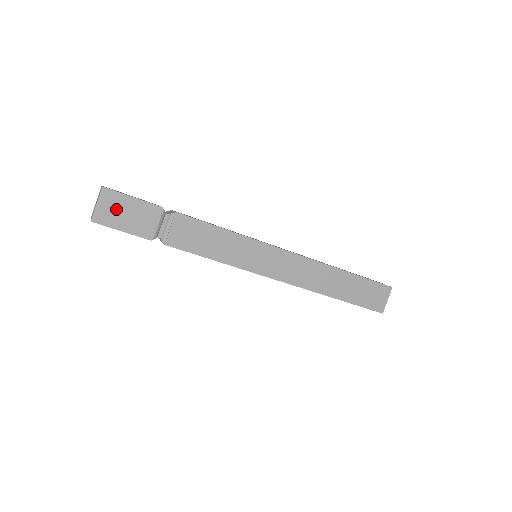
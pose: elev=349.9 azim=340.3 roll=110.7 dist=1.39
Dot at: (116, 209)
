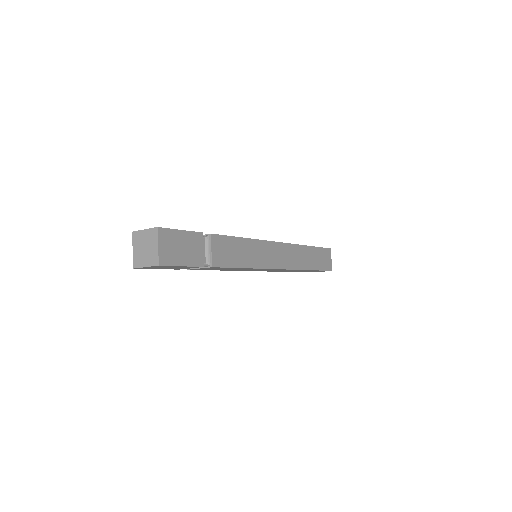
Dot at: (173, 246)
